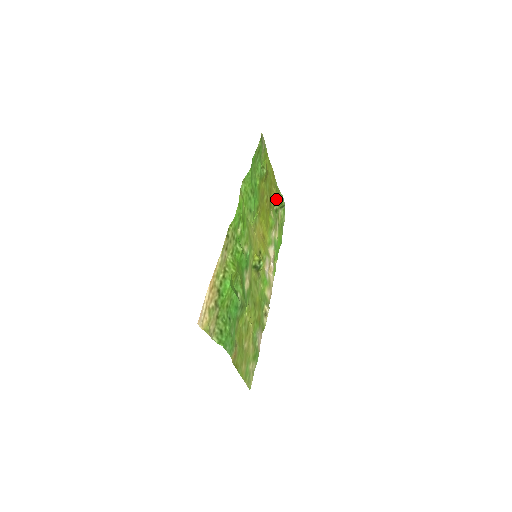
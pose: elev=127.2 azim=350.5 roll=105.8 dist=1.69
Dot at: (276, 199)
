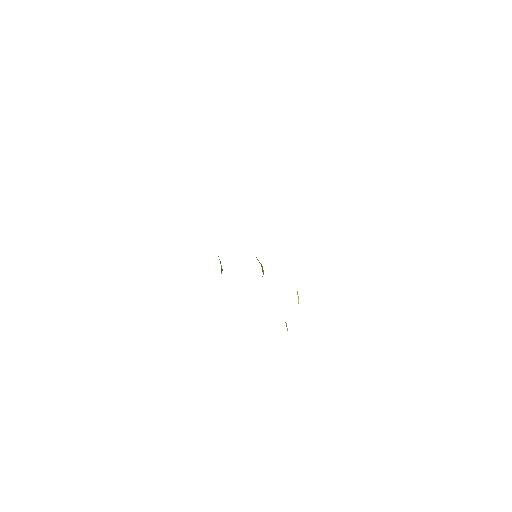
Dot at: occluded
